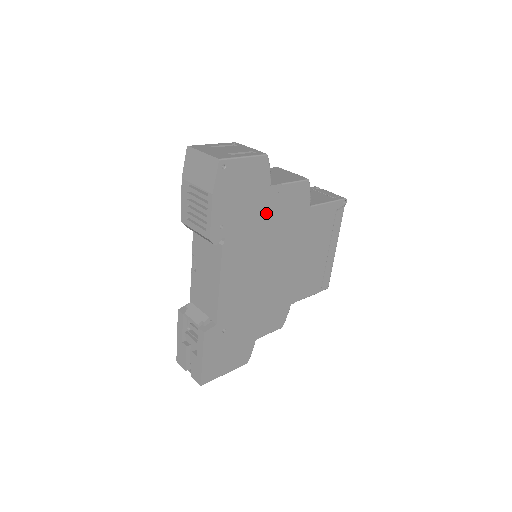
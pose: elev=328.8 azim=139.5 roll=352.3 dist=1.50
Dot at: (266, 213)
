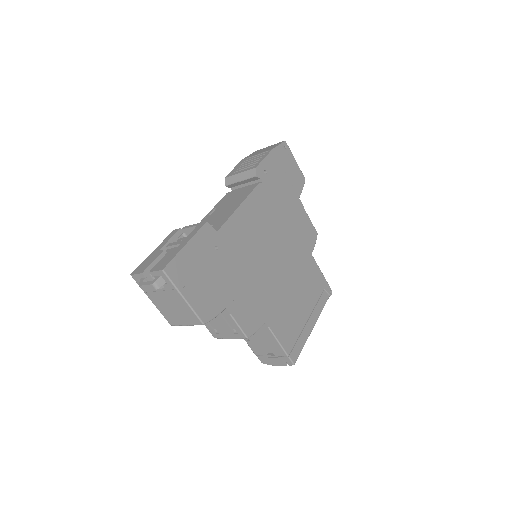
Dot at: (289, 210)
